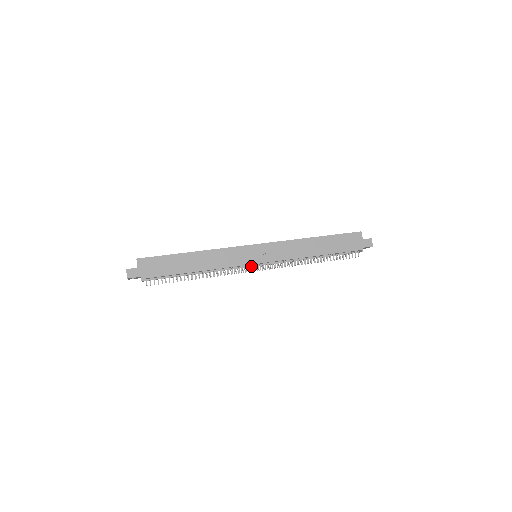
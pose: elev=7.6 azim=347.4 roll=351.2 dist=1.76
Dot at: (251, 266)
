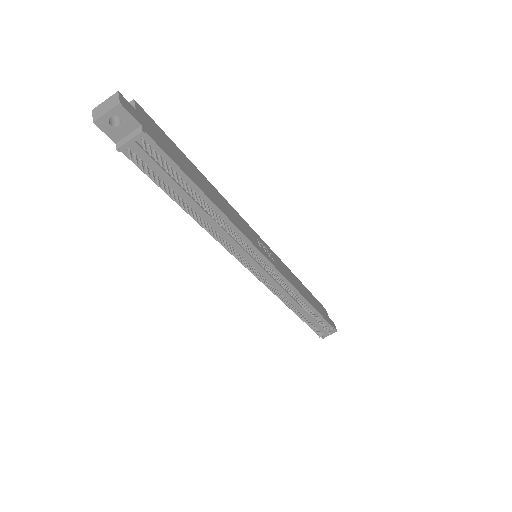
Dot at: occluded
